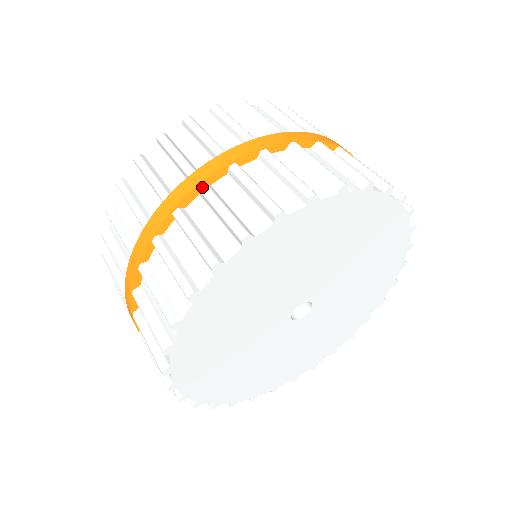
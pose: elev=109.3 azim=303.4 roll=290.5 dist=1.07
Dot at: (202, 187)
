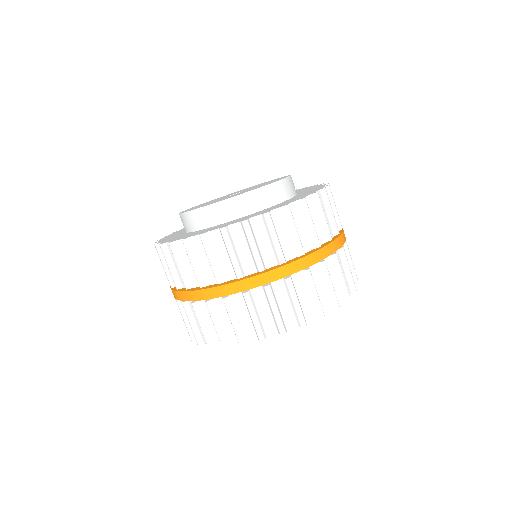
Dot at: (267, 288)
